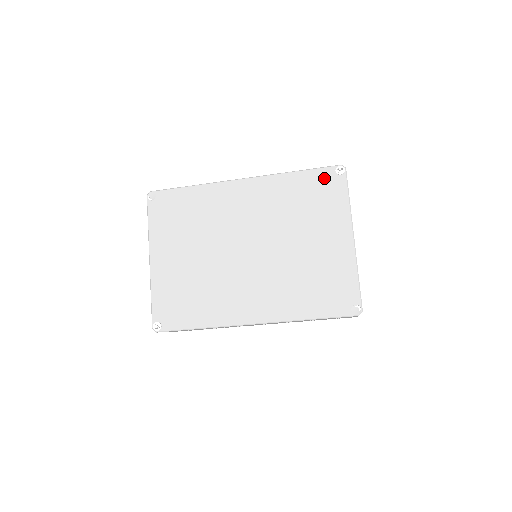
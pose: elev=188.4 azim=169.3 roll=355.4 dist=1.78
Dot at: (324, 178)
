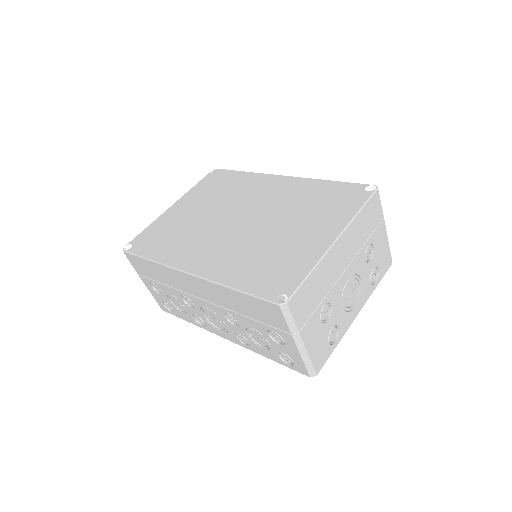
Dot at: (351, 190)
